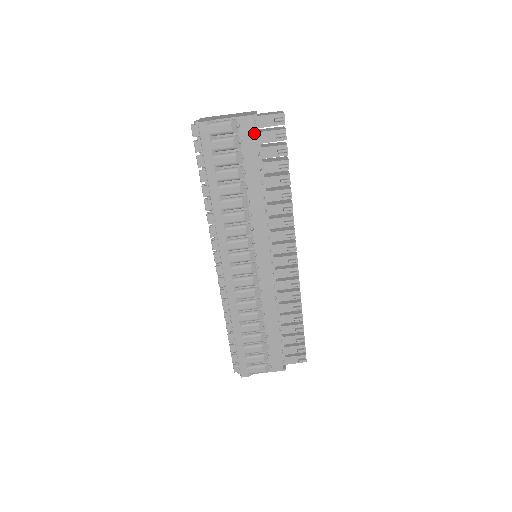
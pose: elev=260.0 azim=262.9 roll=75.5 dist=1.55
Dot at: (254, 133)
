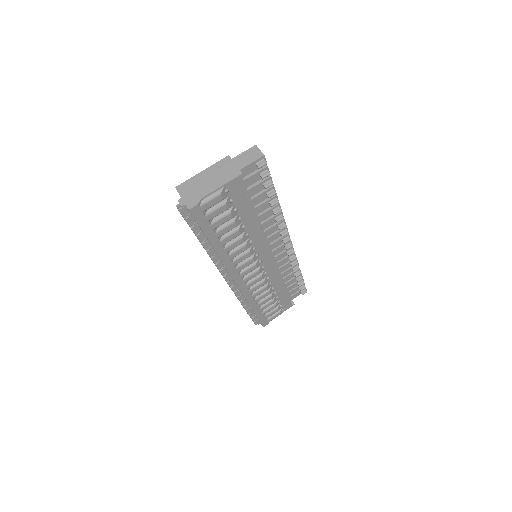
Dot at: (242, 188)
